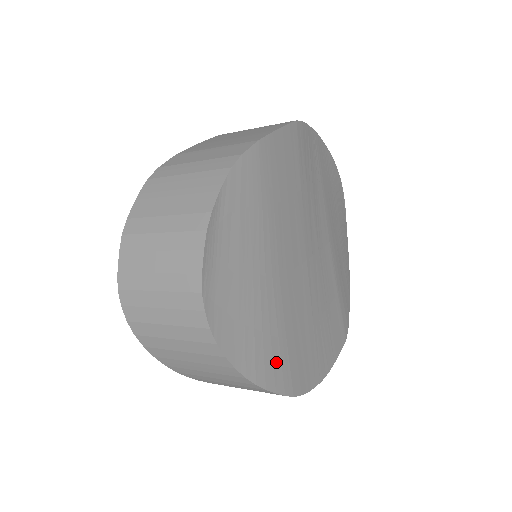
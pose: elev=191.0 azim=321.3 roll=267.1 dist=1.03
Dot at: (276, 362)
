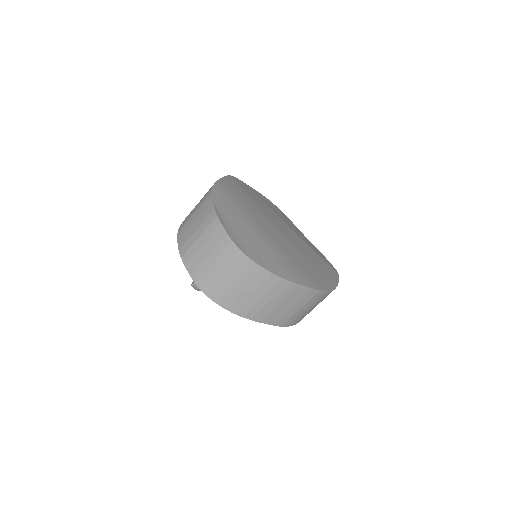
Dot at: (295, 272)
